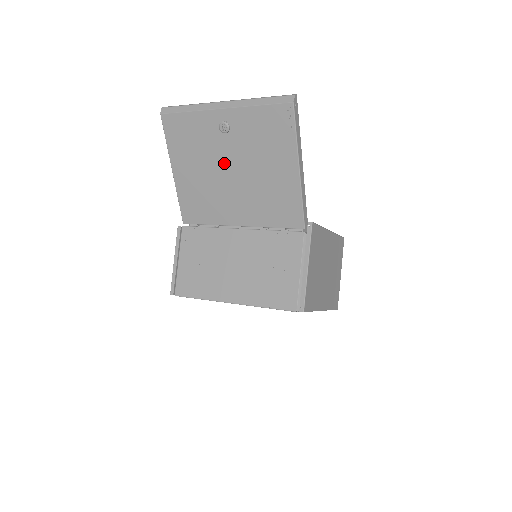
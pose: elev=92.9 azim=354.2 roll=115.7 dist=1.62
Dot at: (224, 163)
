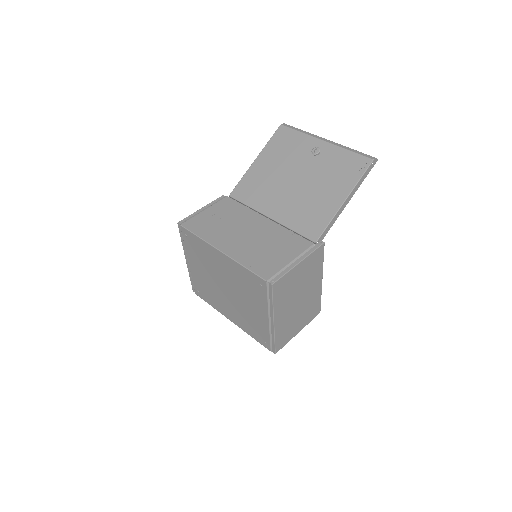
Dot at: (296, 172)
